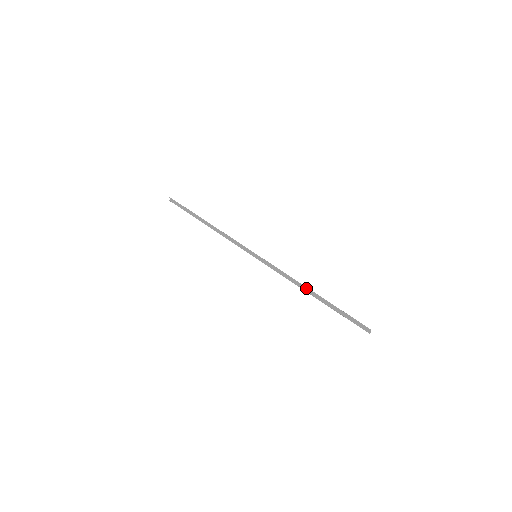
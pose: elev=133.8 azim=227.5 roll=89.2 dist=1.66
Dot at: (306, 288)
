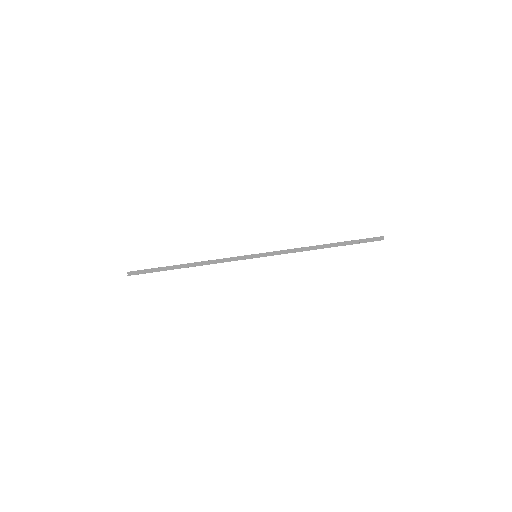
Dot at: (317, 246)
